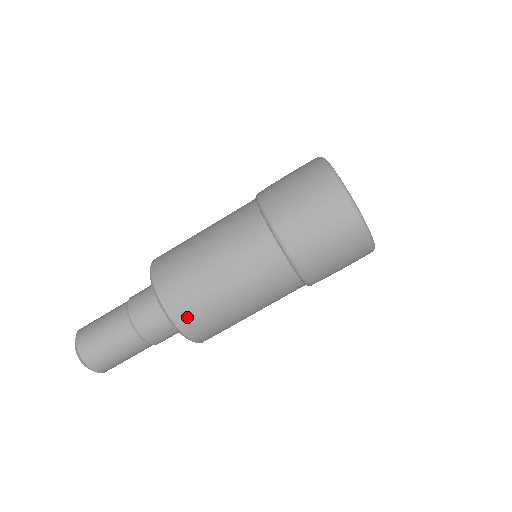
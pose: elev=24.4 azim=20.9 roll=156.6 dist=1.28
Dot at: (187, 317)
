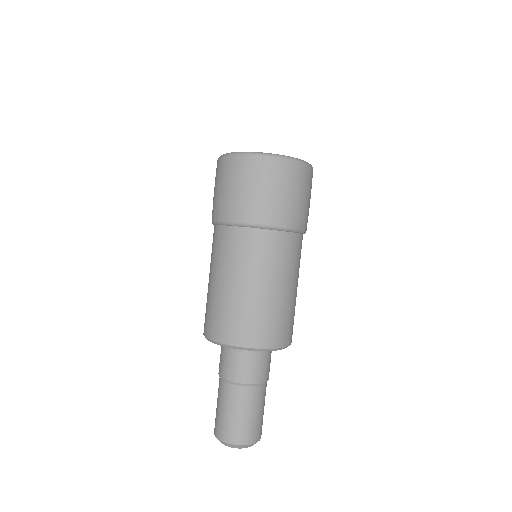
Dot at: (232, 332)
